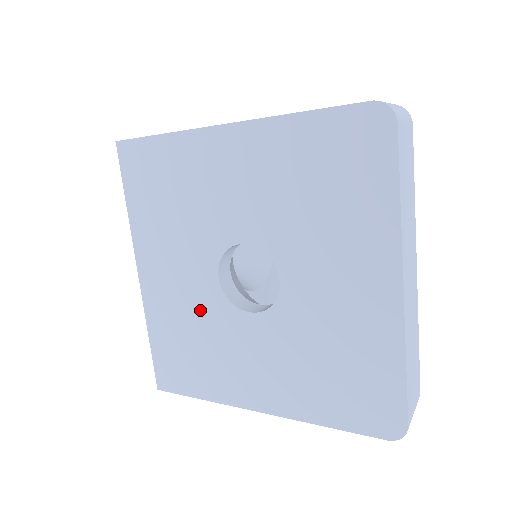
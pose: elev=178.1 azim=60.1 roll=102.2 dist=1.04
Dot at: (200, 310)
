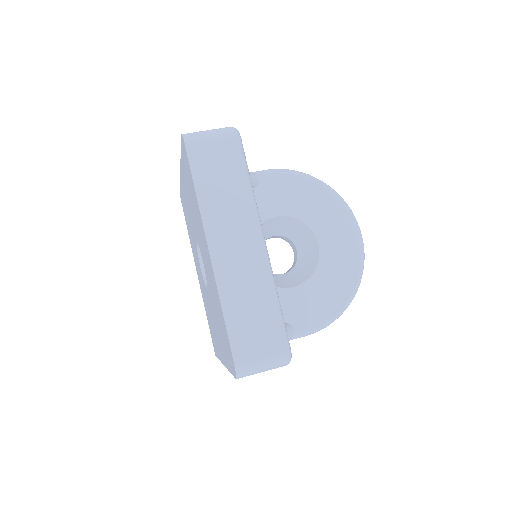
Dot at: occluded
